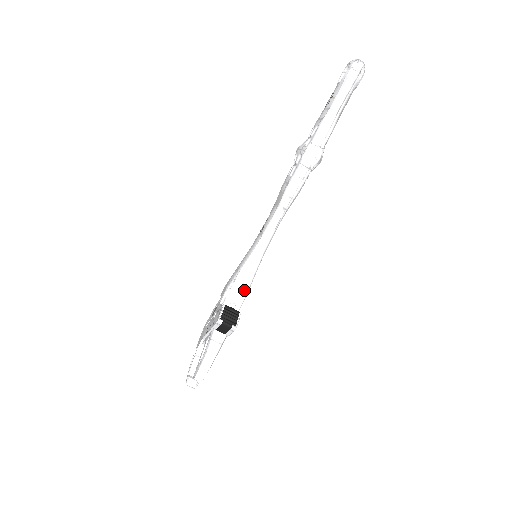
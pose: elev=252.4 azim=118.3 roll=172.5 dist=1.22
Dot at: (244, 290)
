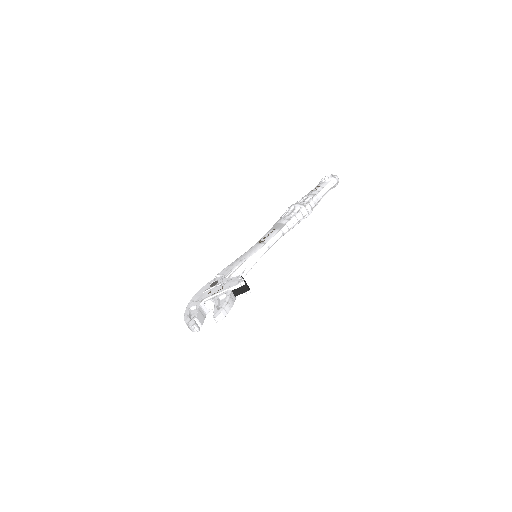
Dot at: (243, 275)
